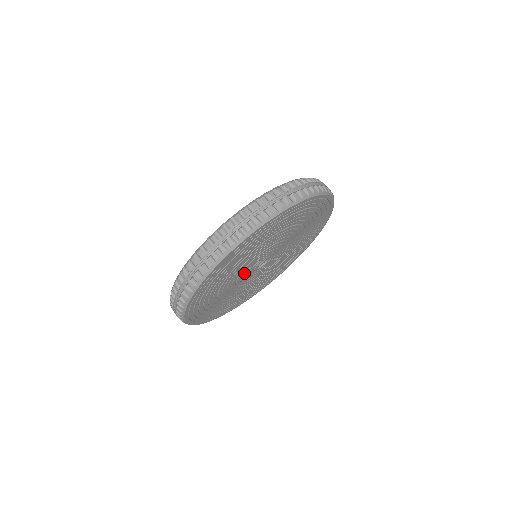
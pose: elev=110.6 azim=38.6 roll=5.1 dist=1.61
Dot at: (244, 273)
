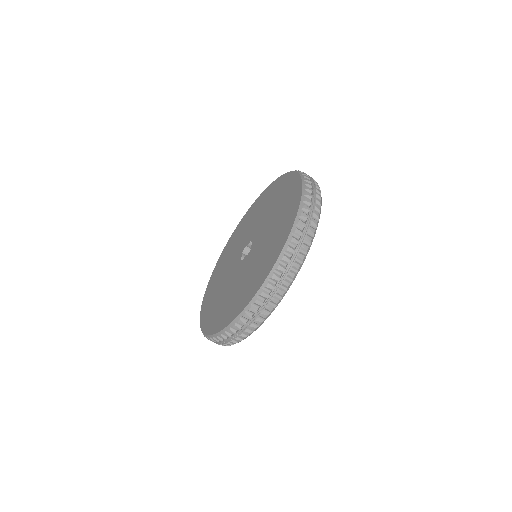
Dot at: occluded
